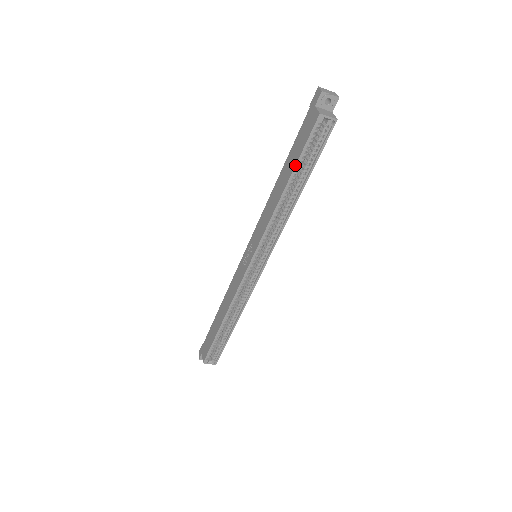
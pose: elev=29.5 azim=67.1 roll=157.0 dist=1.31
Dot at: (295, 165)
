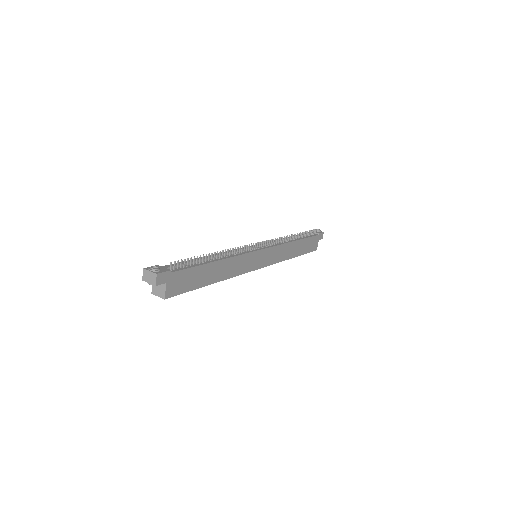
Dot at: occluded
